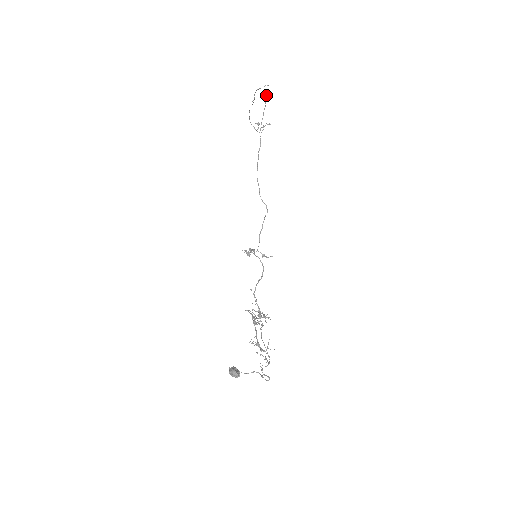
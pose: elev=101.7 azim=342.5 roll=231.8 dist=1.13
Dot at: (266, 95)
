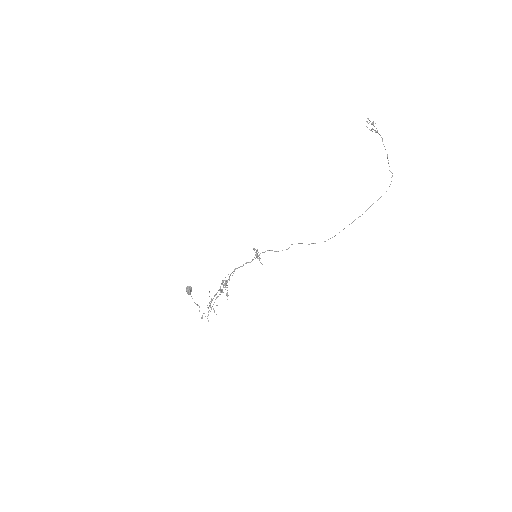
Dot at: occluded
